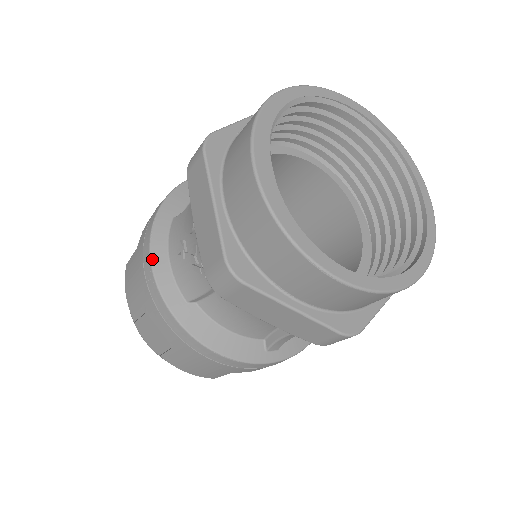
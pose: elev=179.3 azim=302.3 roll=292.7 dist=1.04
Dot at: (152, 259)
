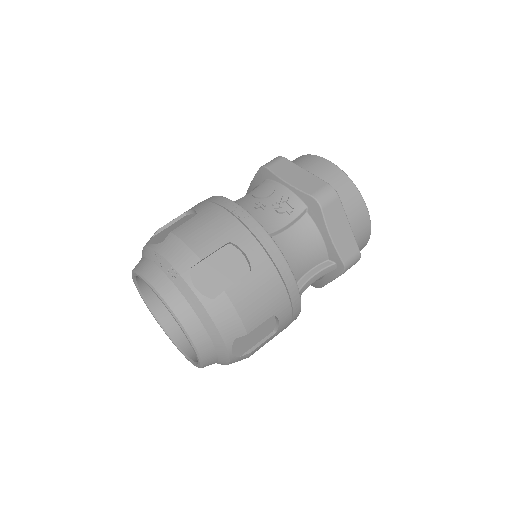
Dot at: occluded
